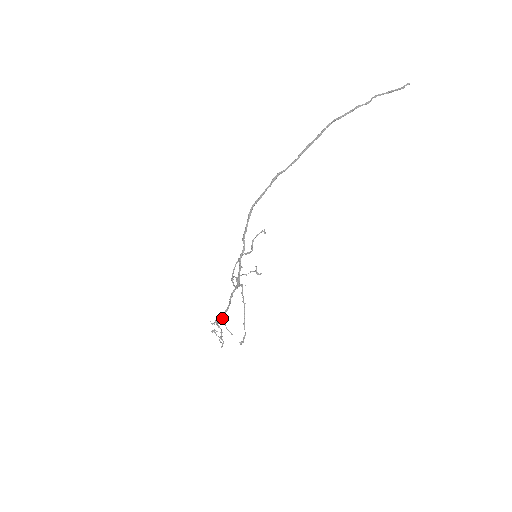
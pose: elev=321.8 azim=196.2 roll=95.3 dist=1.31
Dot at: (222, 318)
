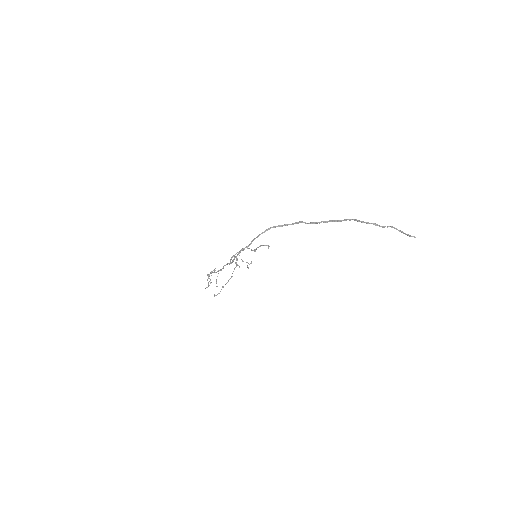
Dot at: occluded
